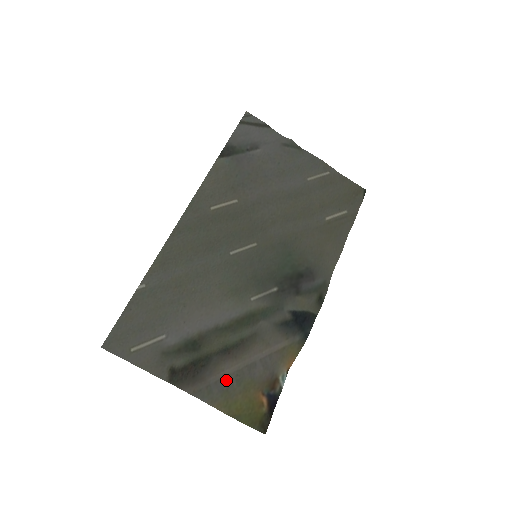
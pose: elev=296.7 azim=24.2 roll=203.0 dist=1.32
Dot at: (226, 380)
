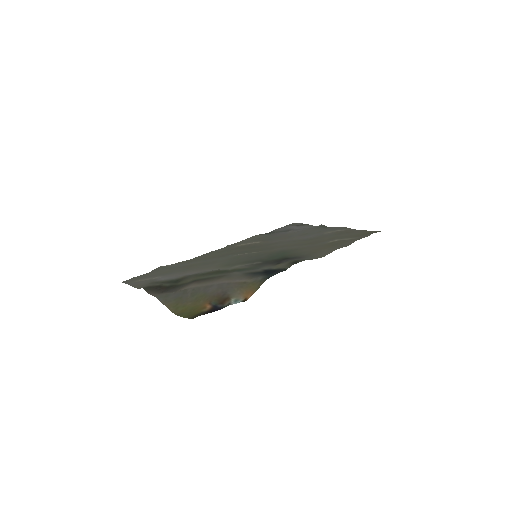
Dot at: (184, 292)
